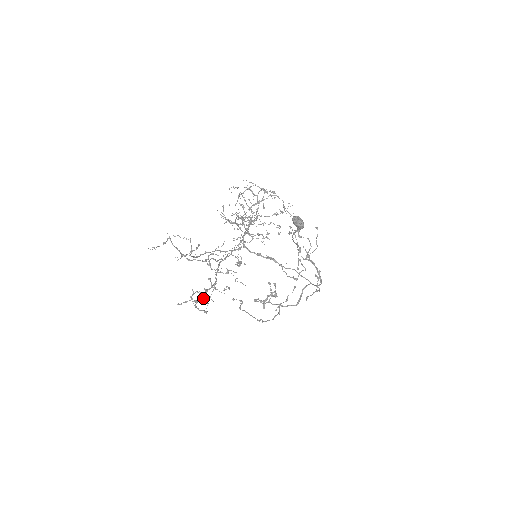
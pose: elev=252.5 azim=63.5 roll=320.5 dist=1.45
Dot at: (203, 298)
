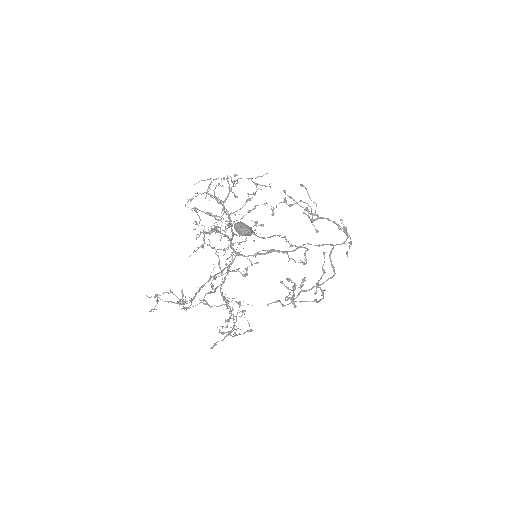
Dot at: occluded
